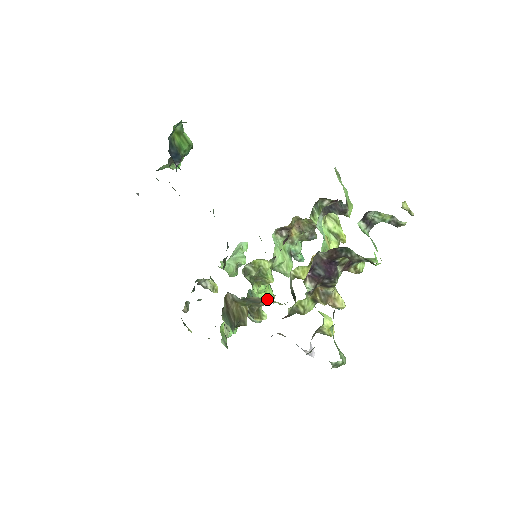
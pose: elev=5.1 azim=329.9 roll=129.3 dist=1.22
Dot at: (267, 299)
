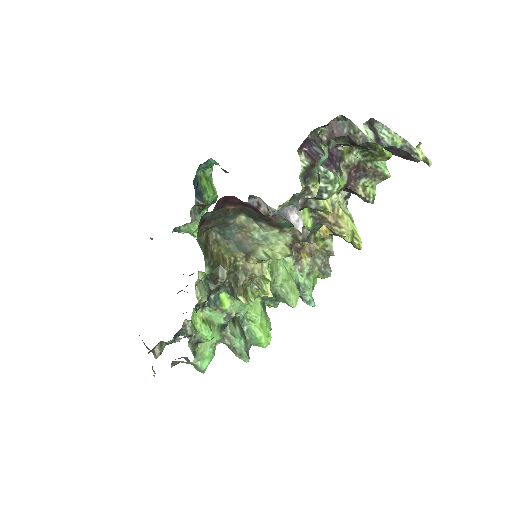
Dot at: (262, 333)
